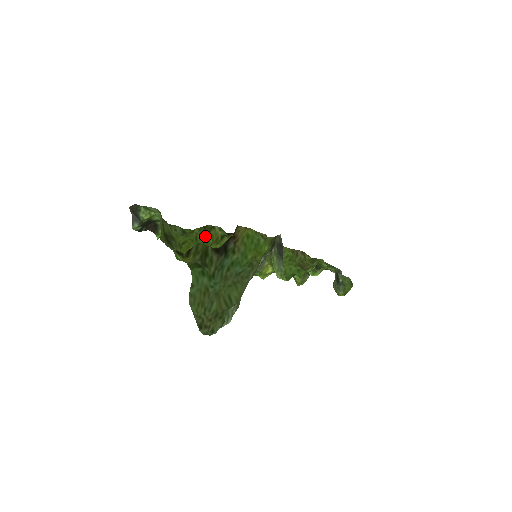
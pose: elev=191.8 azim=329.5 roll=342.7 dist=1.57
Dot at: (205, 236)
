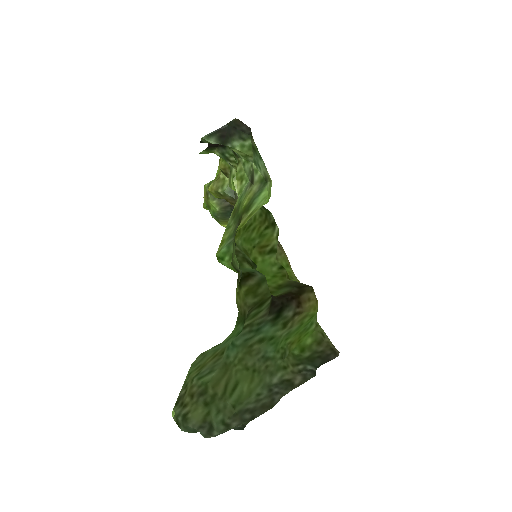
Dot at: (259, 229)
